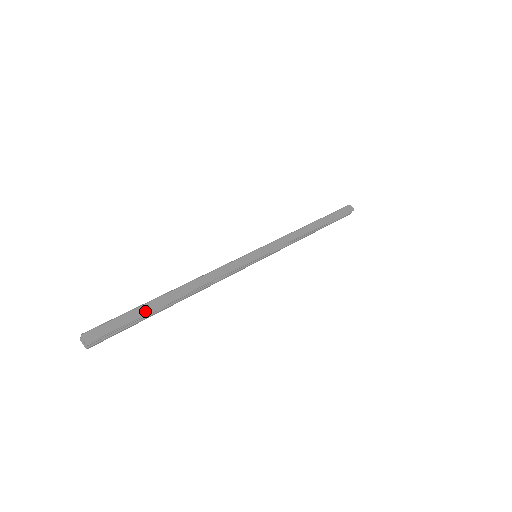
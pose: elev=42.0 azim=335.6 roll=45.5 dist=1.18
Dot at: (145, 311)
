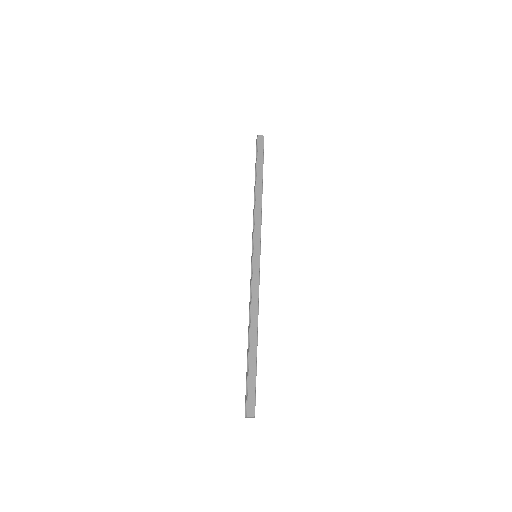
Dot at: (254, 368)
